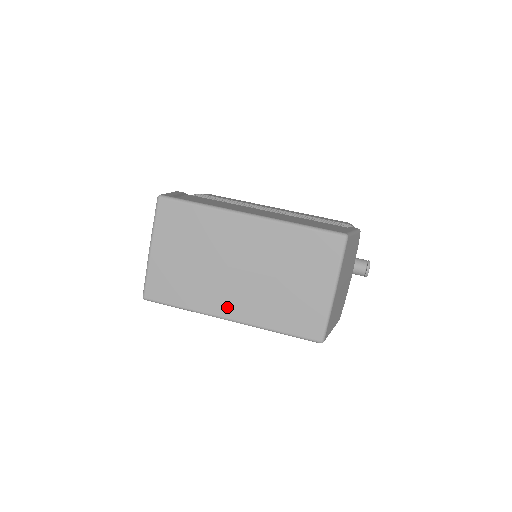
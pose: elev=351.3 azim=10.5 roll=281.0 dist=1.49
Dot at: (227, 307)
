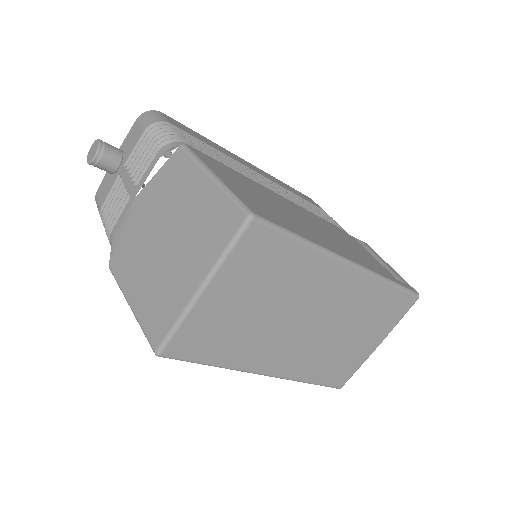
Dot at: (270, 363)
